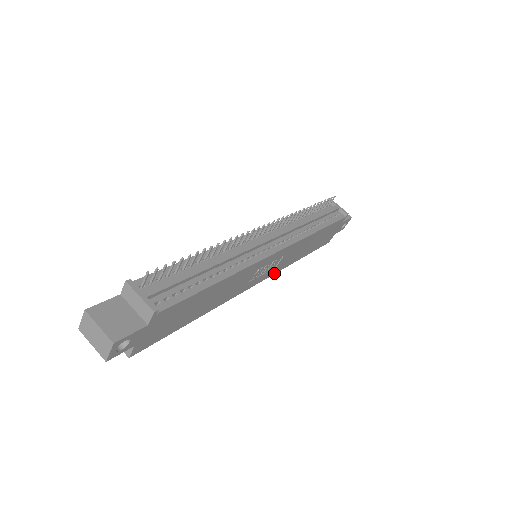
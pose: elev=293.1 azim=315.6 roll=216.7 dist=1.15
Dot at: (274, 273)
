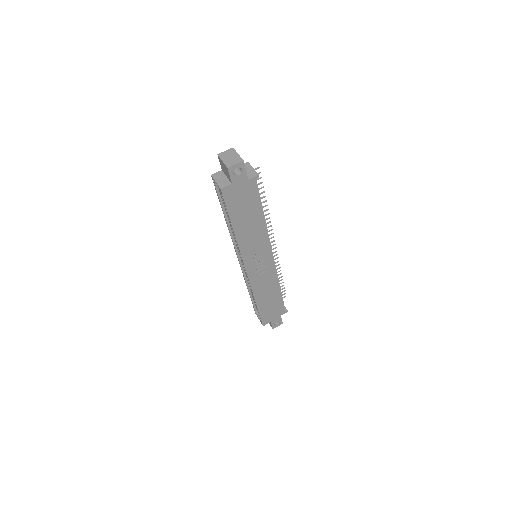
Dot at: (250, 282)
